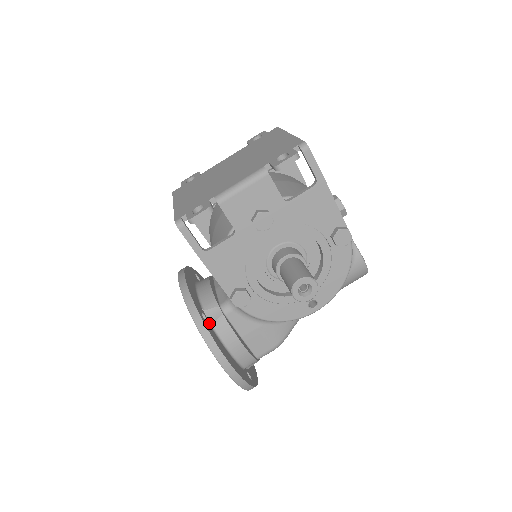
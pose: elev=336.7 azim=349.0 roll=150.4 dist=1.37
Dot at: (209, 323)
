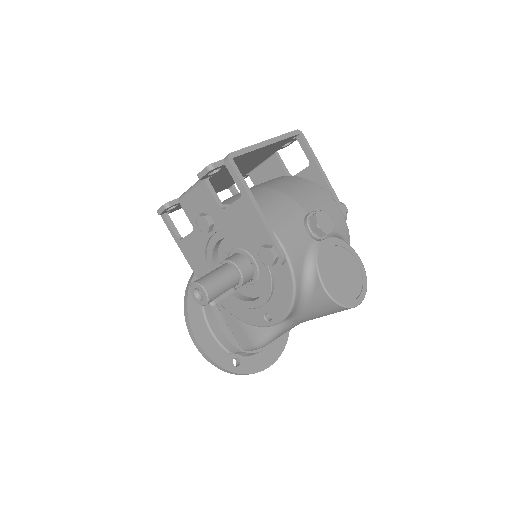
Dot at: occluded
